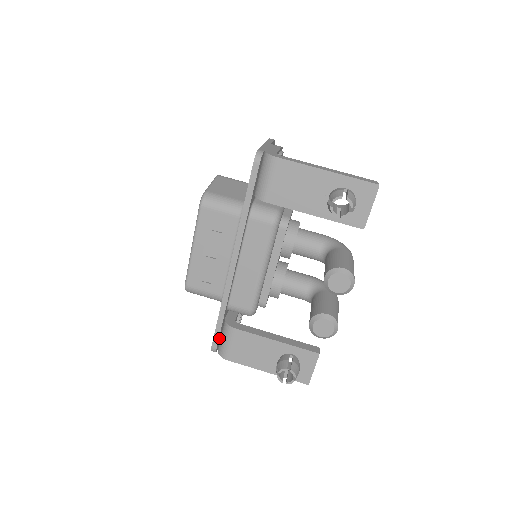
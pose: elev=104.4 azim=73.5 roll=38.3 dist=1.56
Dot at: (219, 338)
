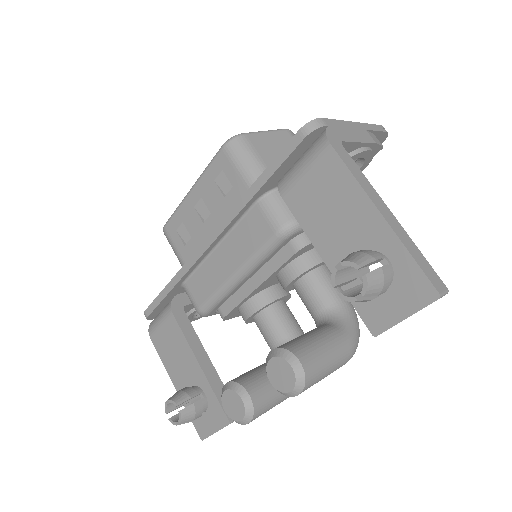
Dot at: (158, 309)
